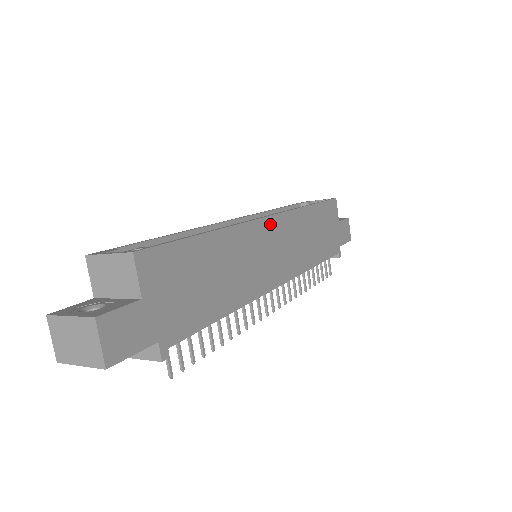
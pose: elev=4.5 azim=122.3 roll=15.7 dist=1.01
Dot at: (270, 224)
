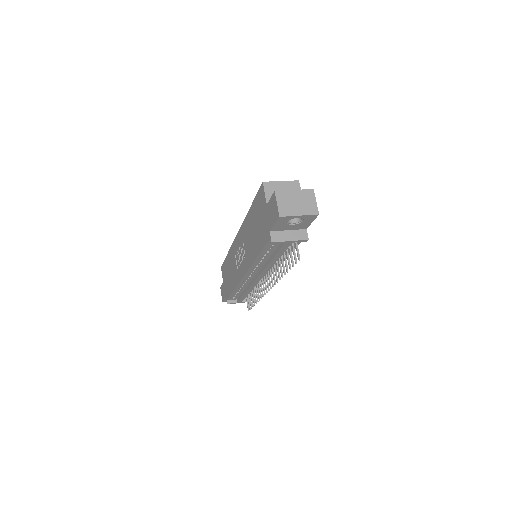
Dot at: occluded
